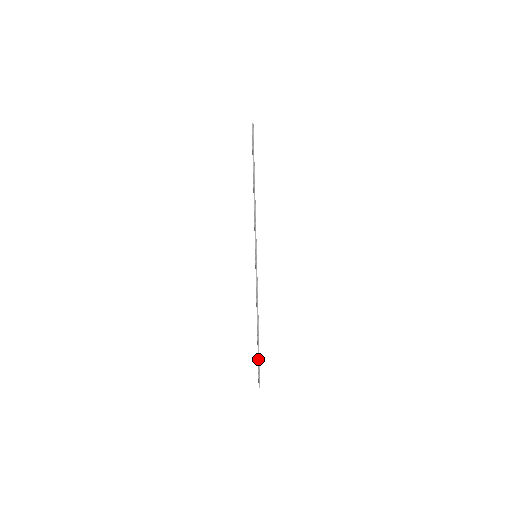
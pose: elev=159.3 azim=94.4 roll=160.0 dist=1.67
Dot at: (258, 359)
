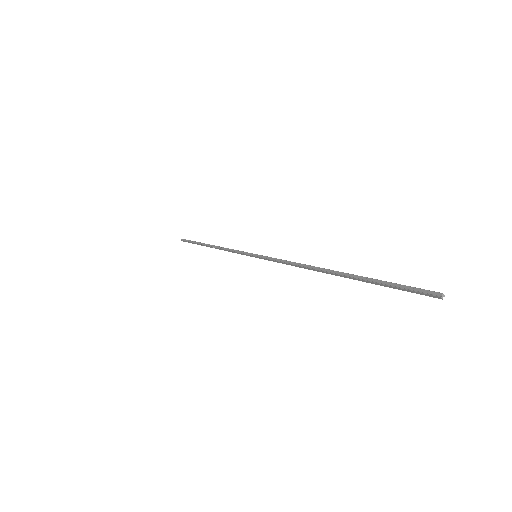
Dot at: occluded
